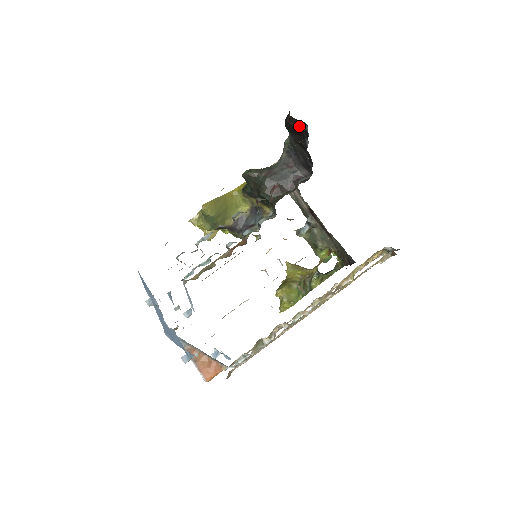
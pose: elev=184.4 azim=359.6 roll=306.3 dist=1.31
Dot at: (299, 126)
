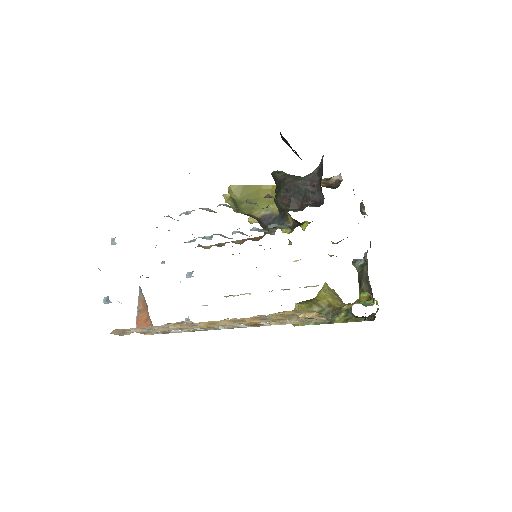
Dot at: (287, 143)
